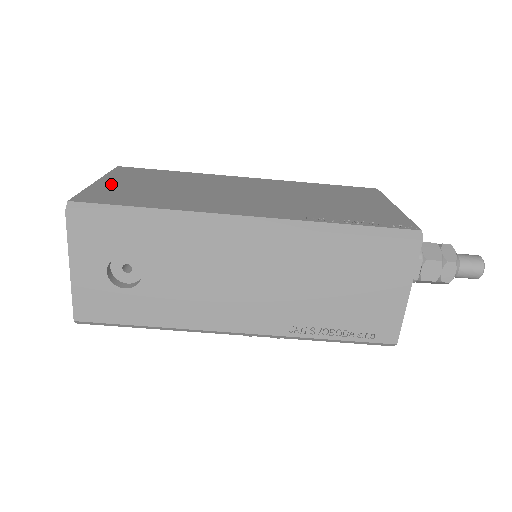
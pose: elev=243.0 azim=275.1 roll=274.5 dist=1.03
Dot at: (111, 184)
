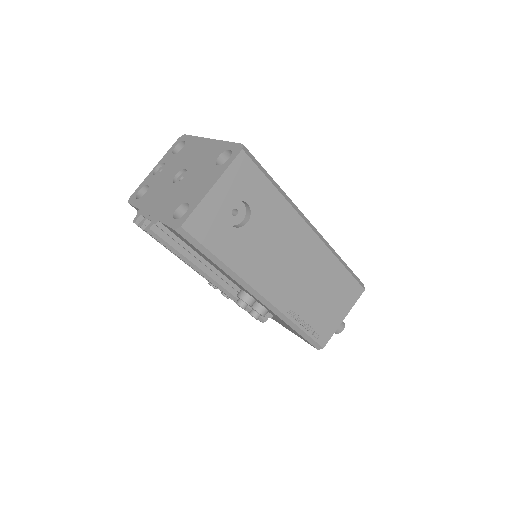
Dot at: occluded
